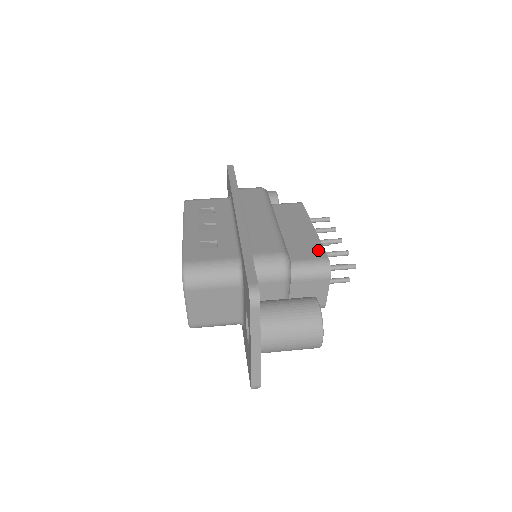
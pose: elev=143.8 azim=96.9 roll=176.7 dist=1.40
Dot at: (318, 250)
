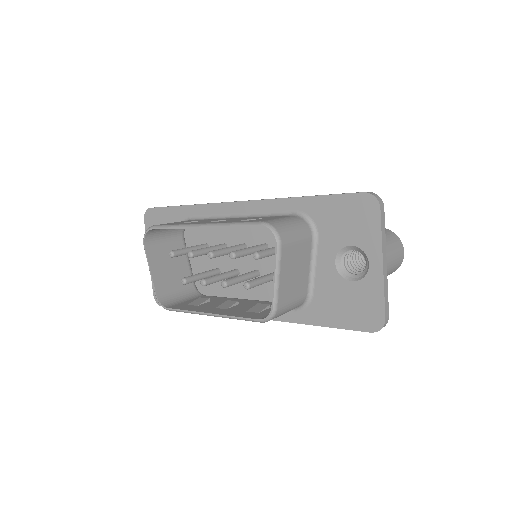
Dot at: occluded
